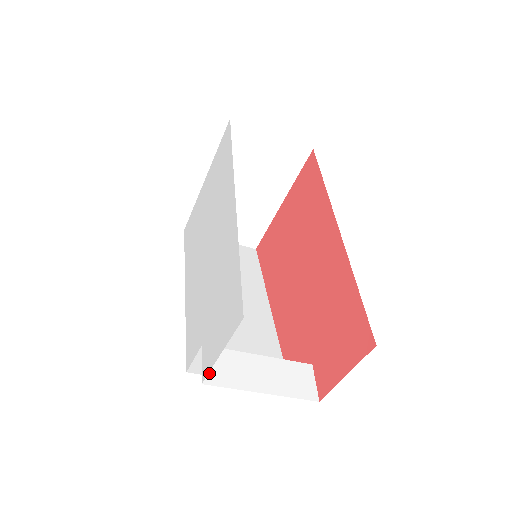
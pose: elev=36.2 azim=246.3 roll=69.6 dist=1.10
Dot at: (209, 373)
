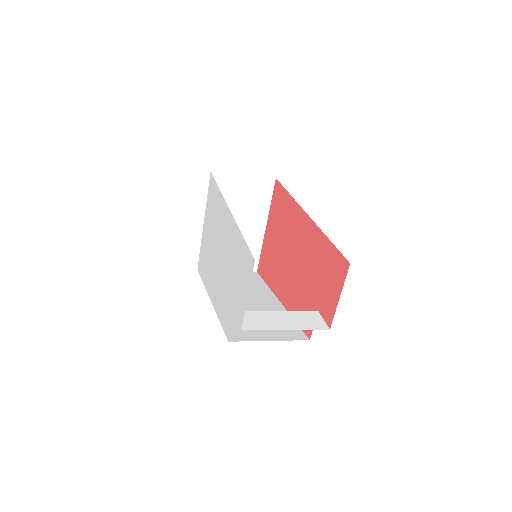
Dot at: (244, 324)
